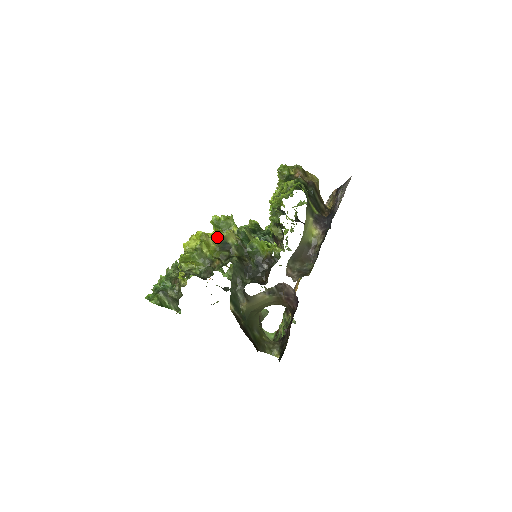
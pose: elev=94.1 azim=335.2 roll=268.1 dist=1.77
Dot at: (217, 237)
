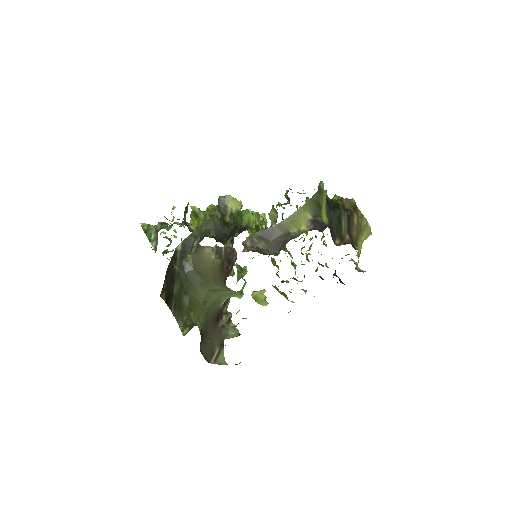
Dot at: occluded
